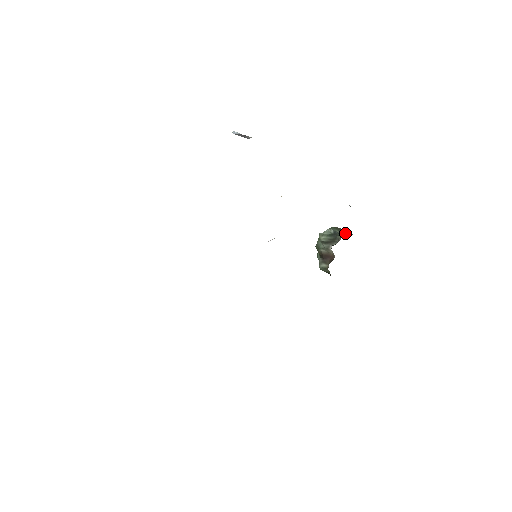
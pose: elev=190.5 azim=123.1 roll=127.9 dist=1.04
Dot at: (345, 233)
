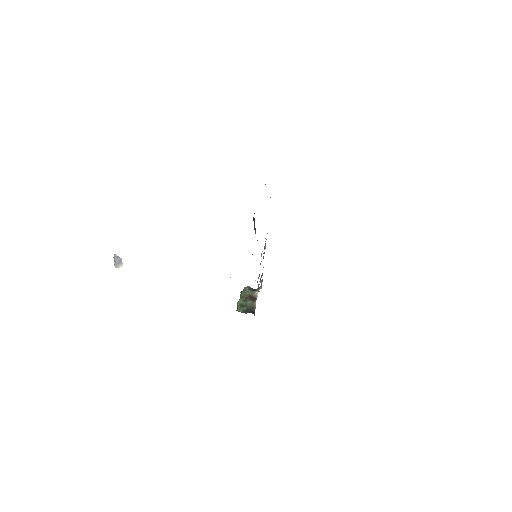
Dot at: occluded
